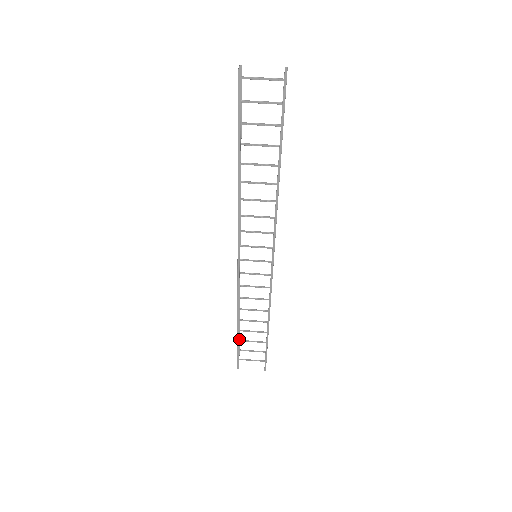
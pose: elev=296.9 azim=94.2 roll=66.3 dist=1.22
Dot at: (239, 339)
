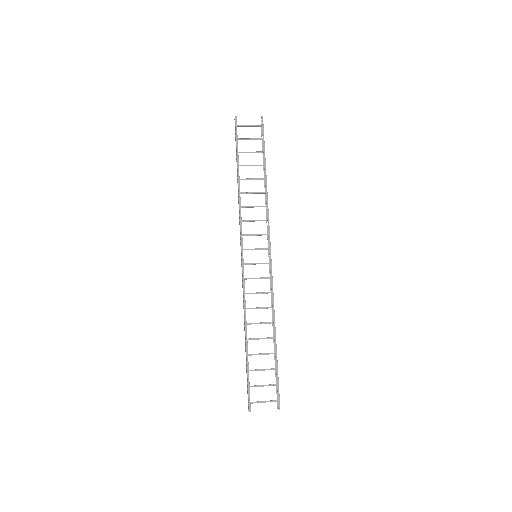
Dot at: occluded
